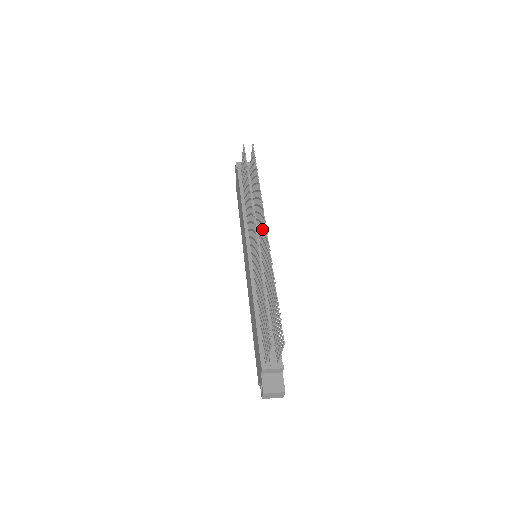
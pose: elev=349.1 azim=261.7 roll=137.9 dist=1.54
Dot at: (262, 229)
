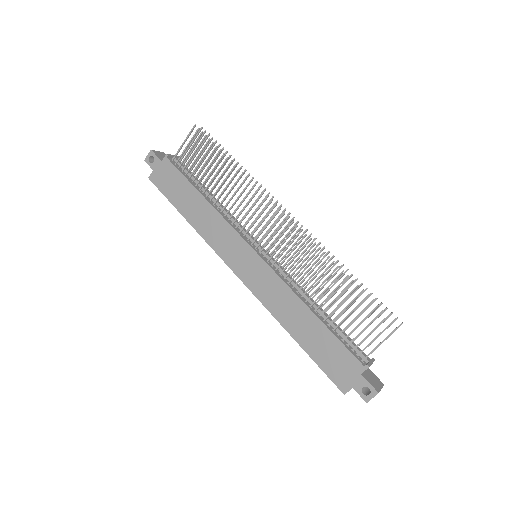
Dot at: occluded
